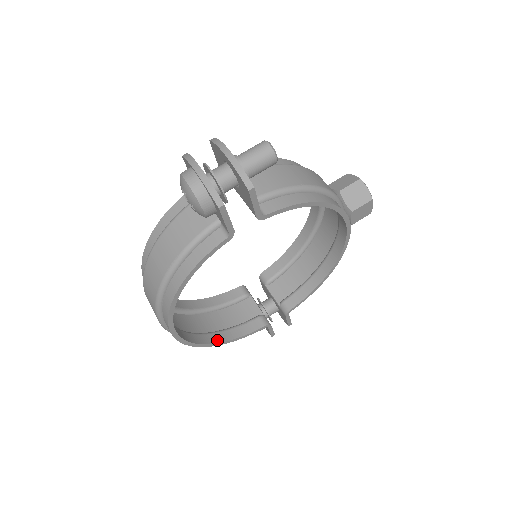
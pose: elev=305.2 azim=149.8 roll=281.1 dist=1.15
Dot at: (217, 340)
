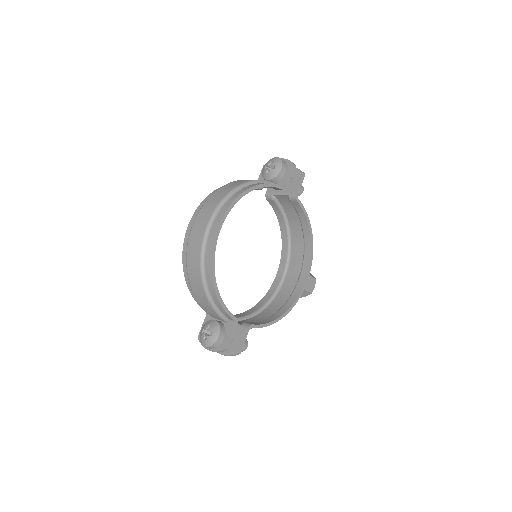
Dot at: (215, 283)
